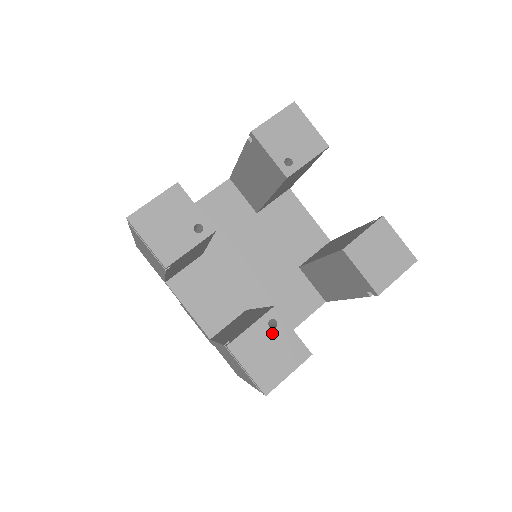
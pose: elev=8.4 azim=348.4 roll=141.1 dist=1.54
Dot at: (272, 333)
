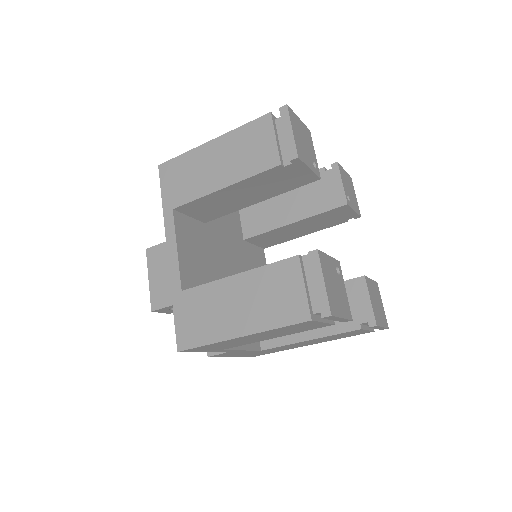
Dot at: (337, 276)
